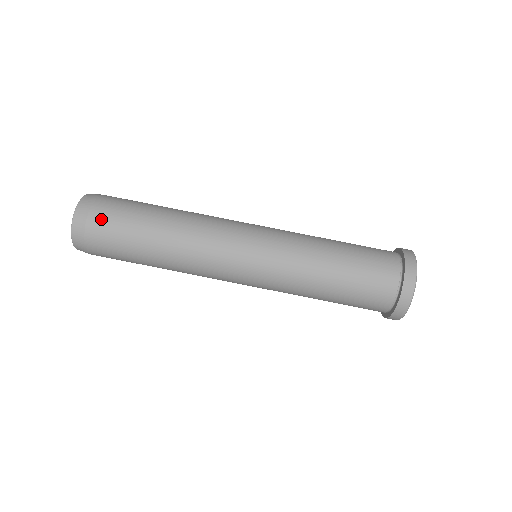
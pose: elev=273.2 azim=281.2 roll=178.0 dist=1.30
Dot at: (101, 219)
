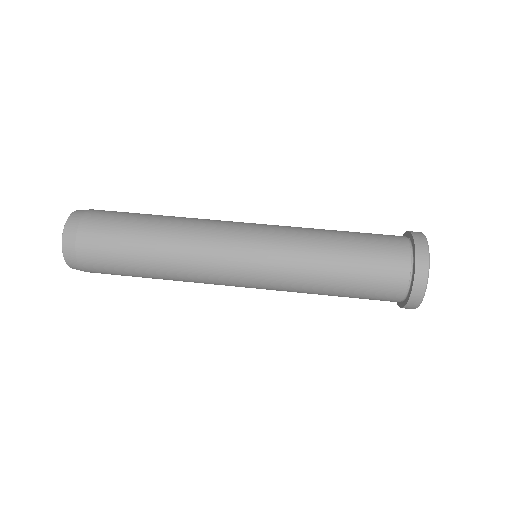
Dot at: (94, 222)
